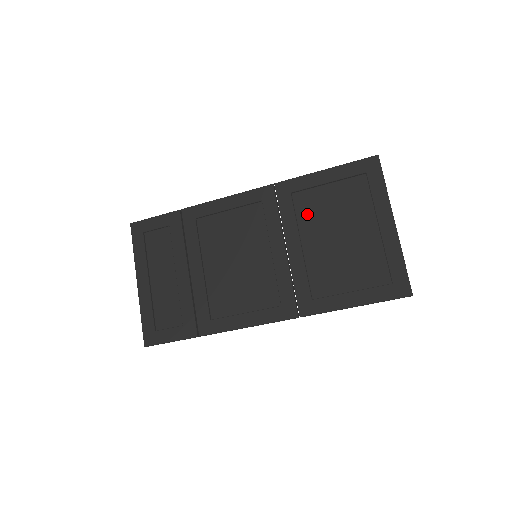
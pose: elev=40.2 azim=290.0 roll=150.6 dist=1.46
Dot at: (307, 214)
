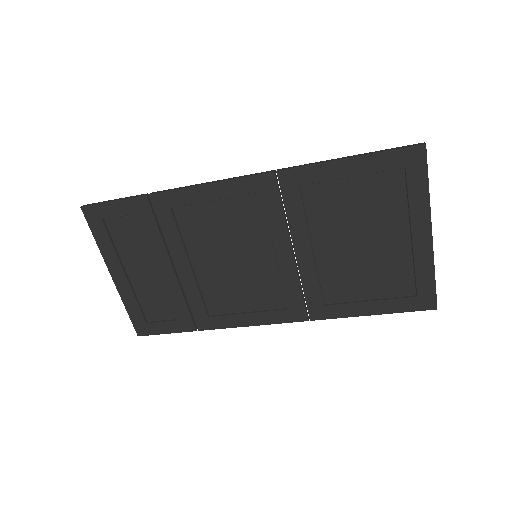
Dot at: (321, 213)
